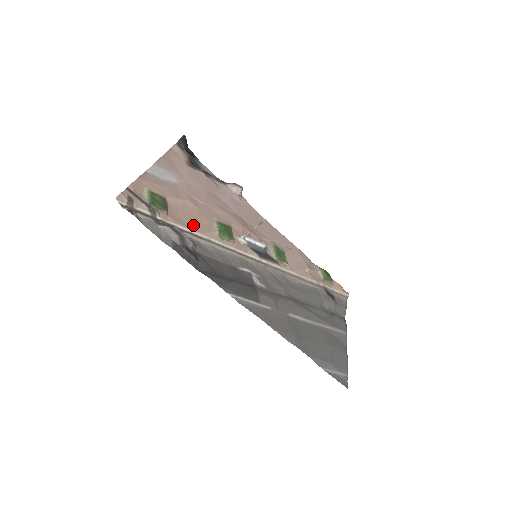
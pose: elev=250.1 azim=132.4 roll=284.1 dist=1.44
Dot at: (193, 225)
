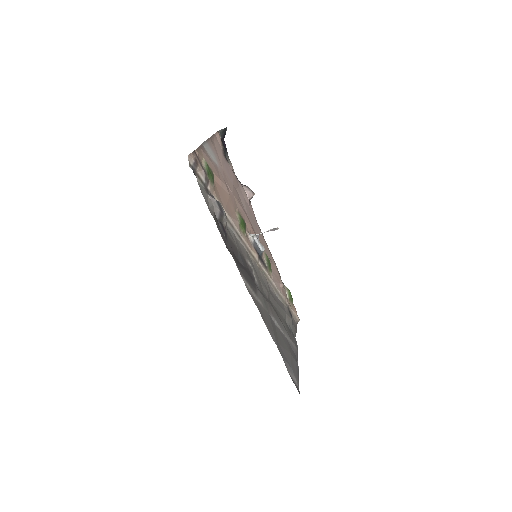
Dot at: (226, 207)
